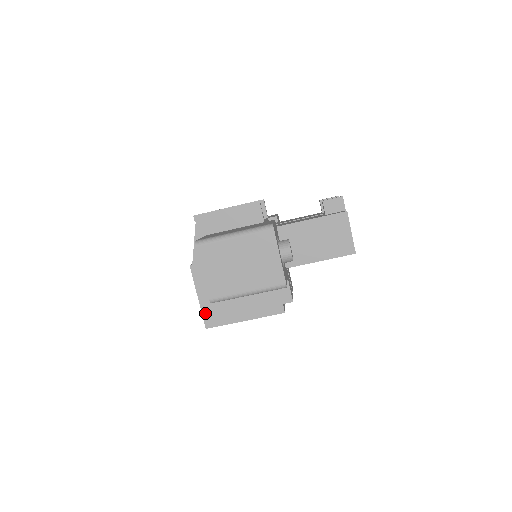
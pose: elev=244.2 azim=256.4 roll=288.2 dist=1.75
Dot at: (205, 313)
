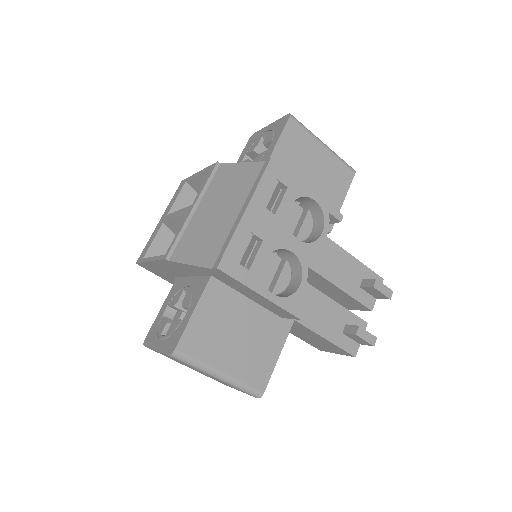
Dot at: (146, 265)
